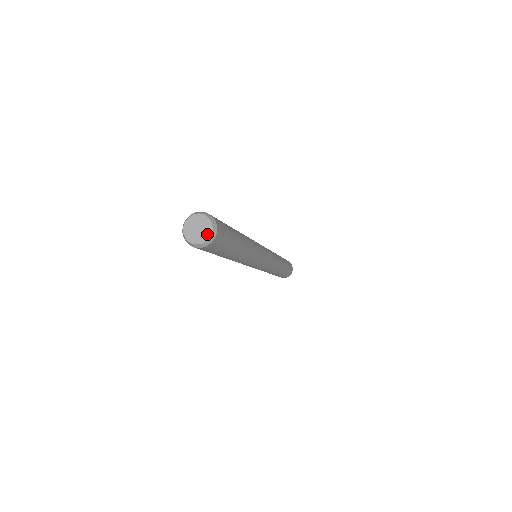
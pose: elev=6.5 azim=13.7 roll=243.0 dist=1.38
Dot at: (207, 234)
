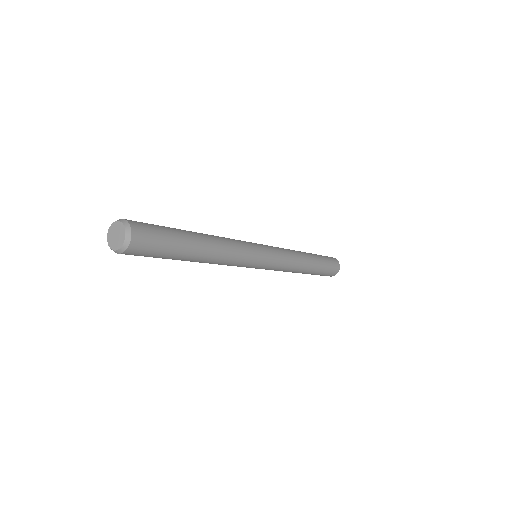
Dot at: (117, 246)
